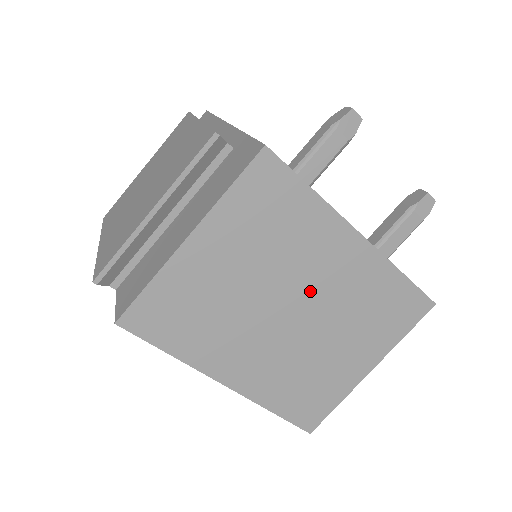
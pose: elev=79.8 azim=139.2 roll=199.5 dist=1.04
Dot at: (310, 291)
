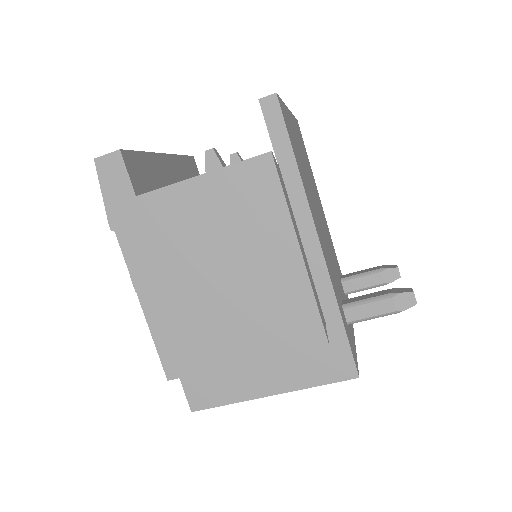
Dot at: occluded
